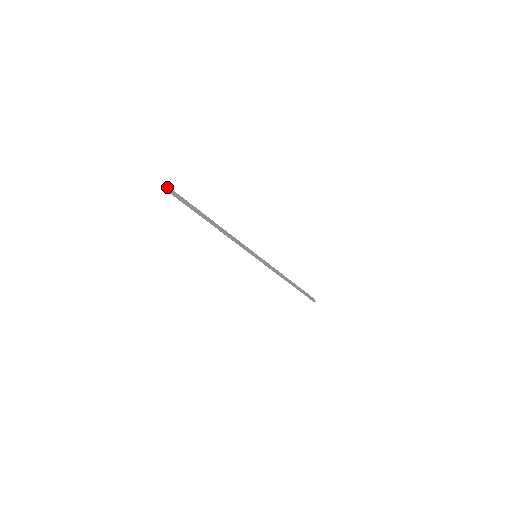
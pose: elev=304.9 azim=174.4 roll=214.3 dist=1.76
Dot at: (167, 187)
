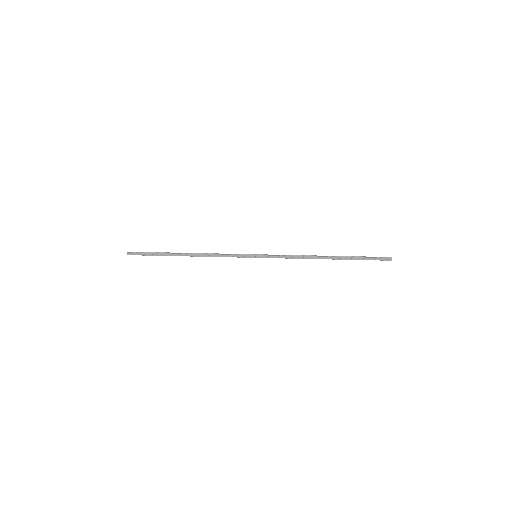
Dot at: (127, 253)
